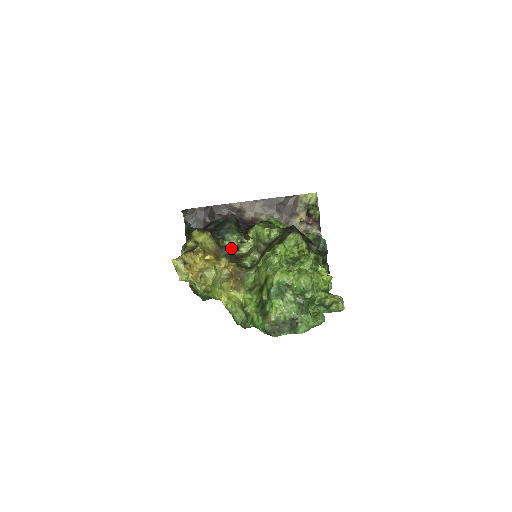
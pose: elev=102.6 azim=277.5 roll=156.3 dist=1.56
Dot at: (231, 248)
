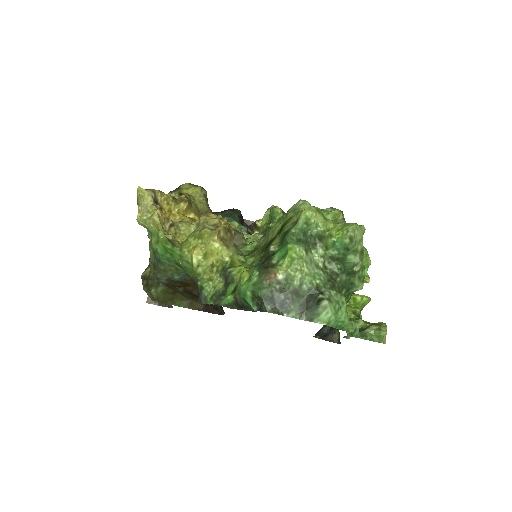
Dot at: occluded
